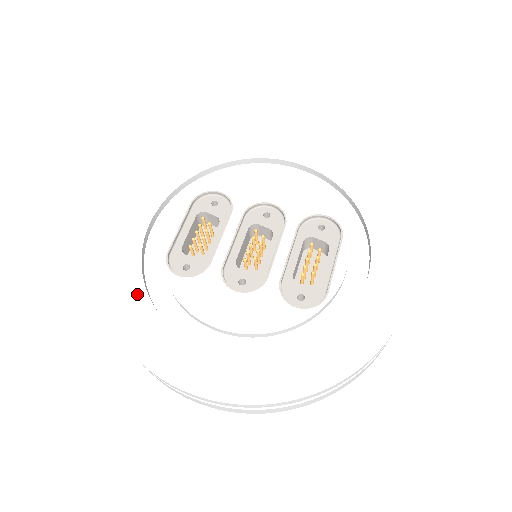
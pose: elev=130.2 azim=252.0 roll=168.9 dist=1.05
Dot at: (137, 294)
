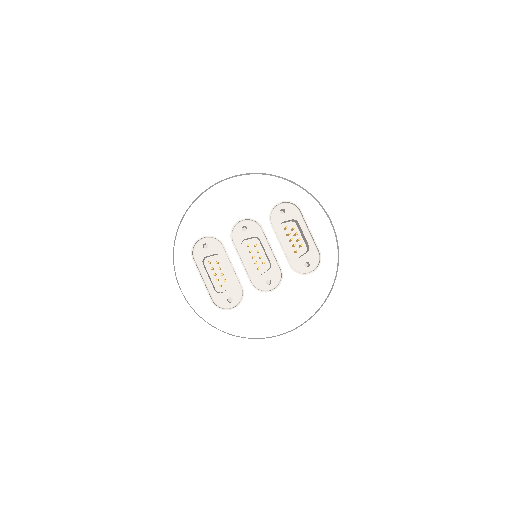
Dot at: (220, 339)
